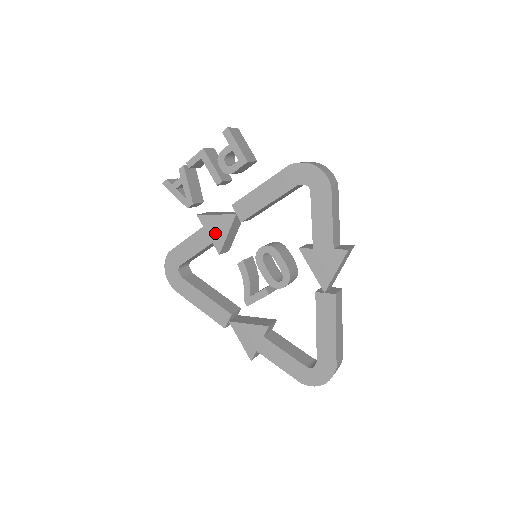
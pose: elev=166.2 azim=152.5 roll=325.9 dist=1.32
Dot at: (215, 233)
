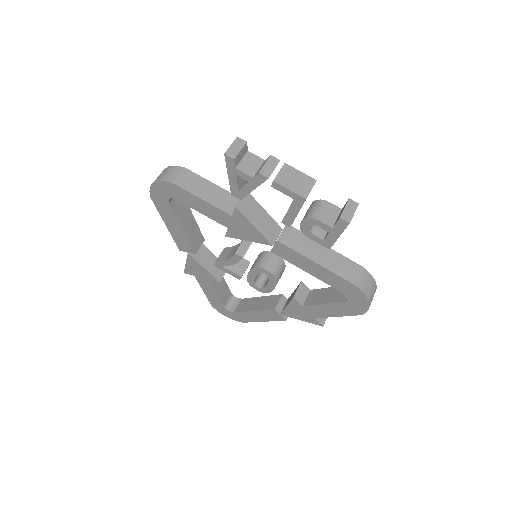
Dot at: (238, 229)
